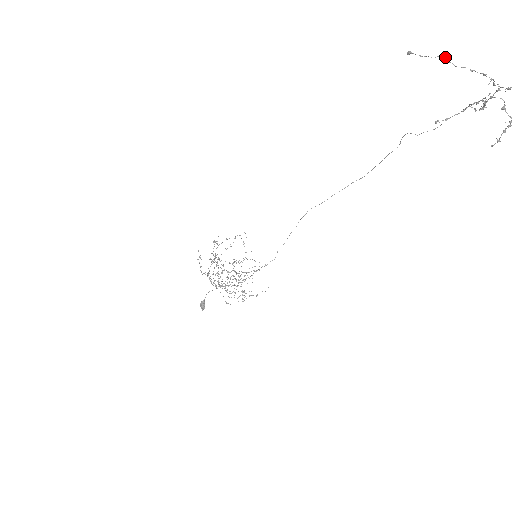
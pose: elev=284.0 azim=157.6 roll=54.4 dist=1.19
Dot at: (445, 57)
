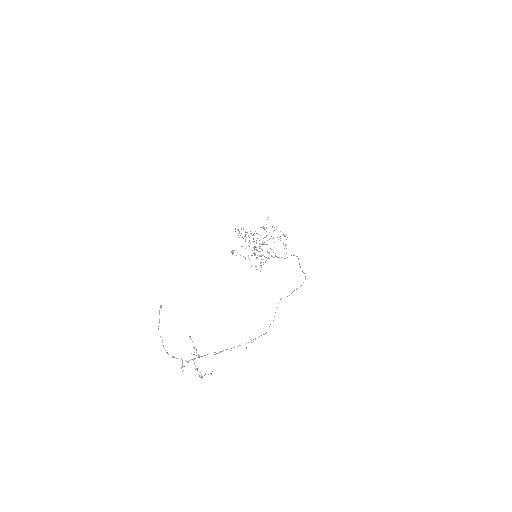
Dot at: (158, 328)
